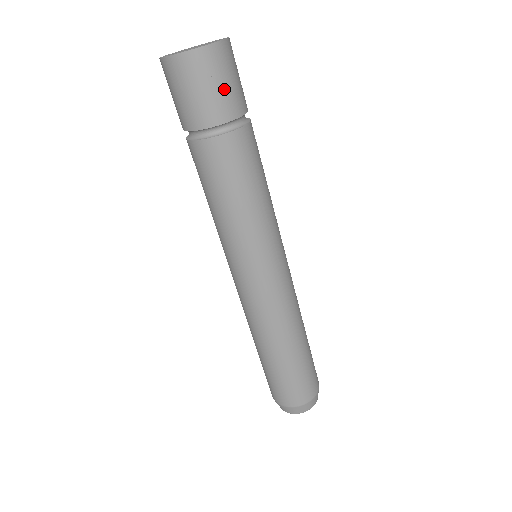
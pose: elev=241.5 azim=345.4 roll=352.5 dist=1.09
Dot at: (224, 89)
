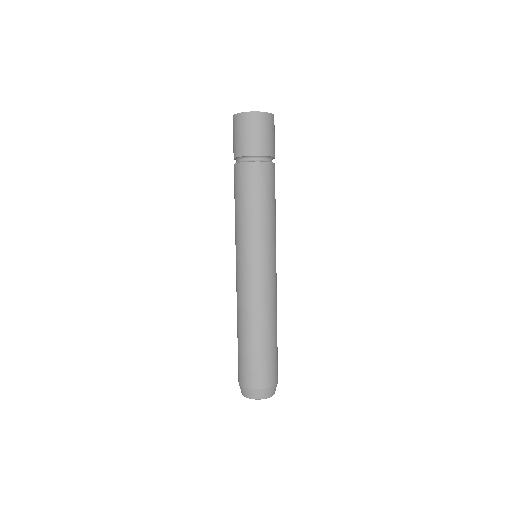
Dot at: (273, 139)
